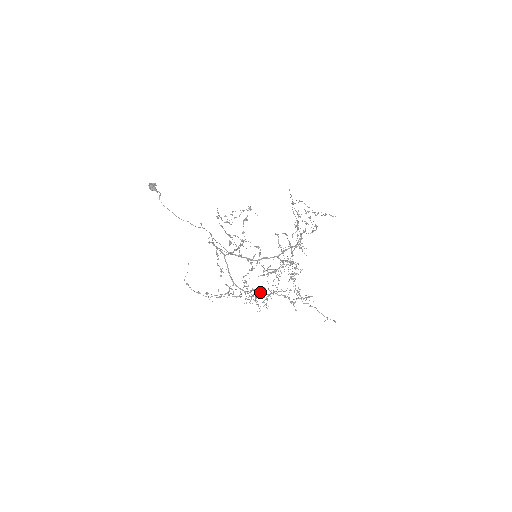
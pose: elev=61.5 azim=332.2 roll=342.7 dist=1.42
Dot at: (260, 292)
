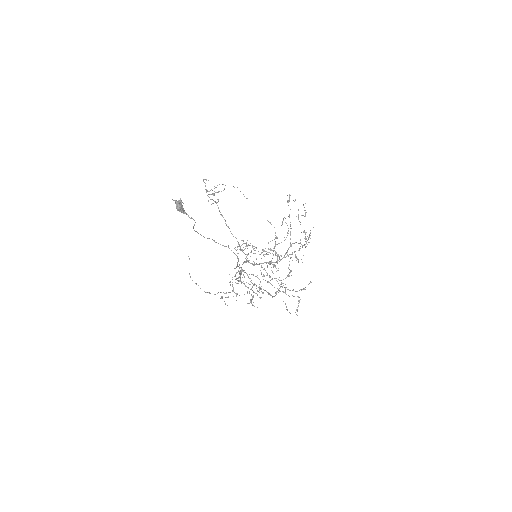
Dot at: occluded
